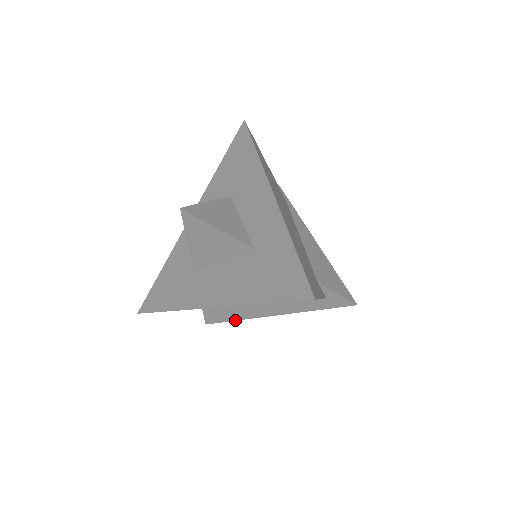
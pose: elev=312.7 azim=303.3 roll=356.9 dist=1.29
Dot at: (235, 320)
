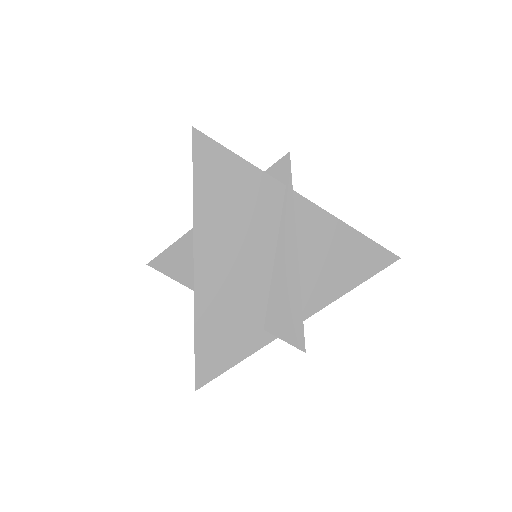
Dot at: occluded
